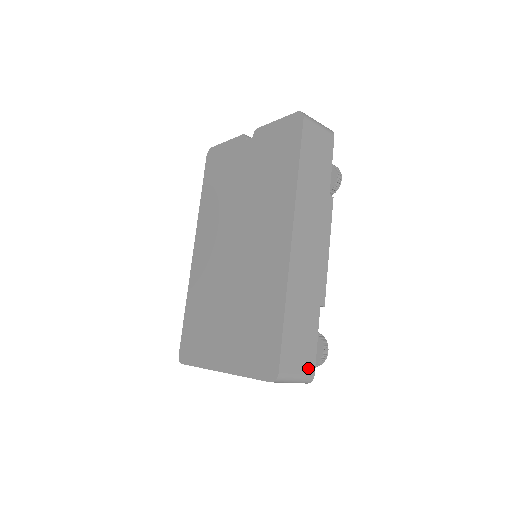
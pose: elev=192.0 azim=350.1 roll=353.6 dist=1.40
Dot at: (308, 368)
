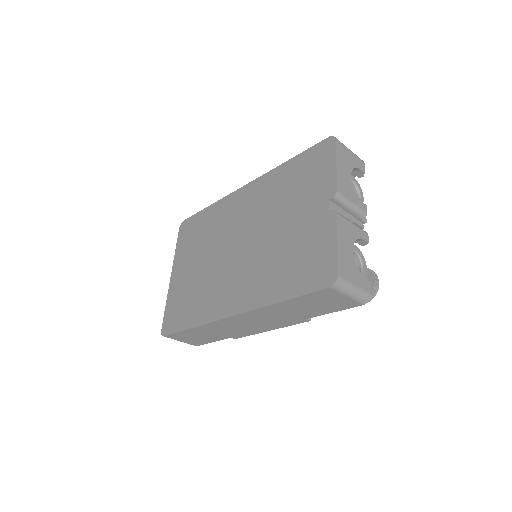
Dot at: (193, 343)
